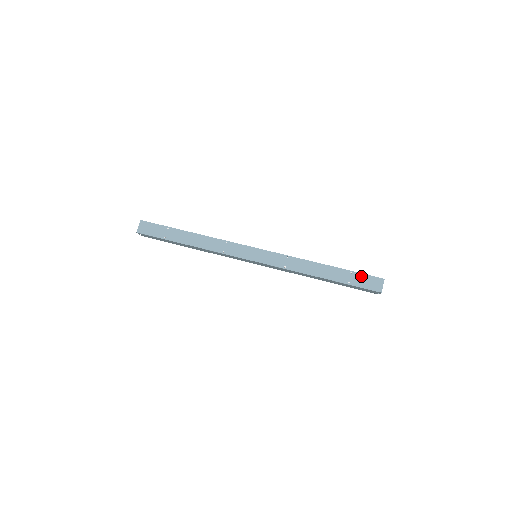
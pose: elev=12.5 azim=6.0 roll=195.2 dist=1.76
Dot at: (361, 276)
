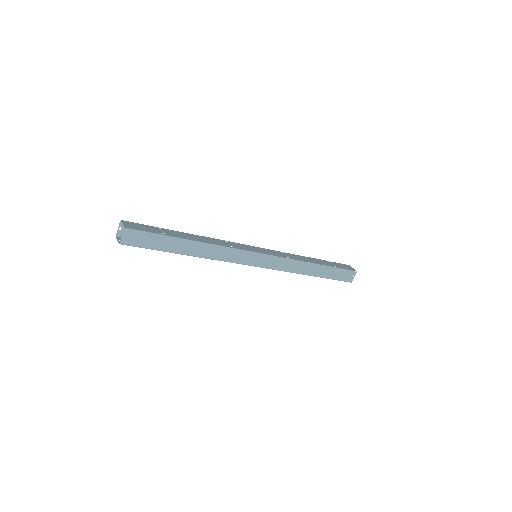
Dot at: (337, 264)
